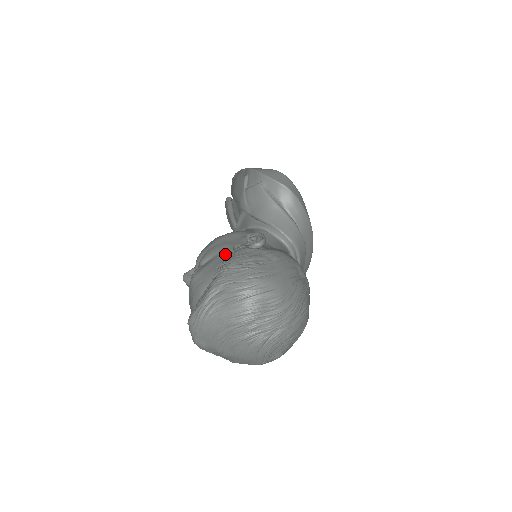
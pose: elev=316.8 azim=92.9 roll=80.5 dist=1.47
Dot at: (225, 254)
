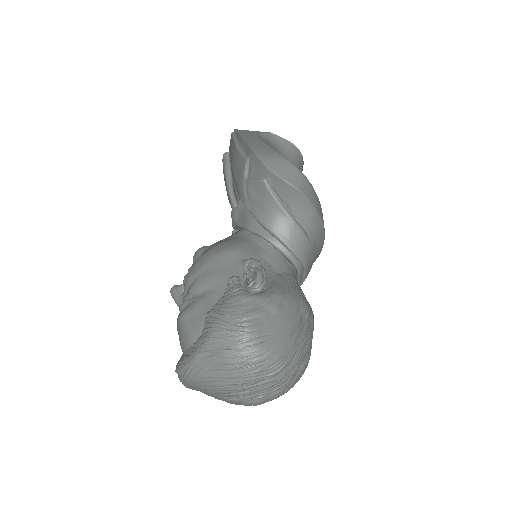
Dot at: (218, 292)
